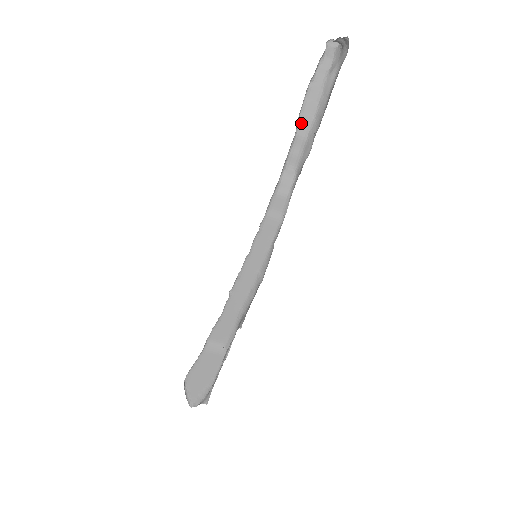
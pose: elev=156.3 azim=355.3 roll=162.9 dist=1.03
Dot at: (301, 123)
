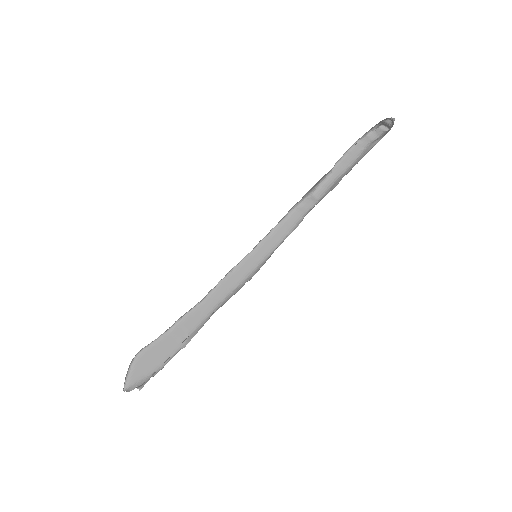
Dot at: (338, 167)
